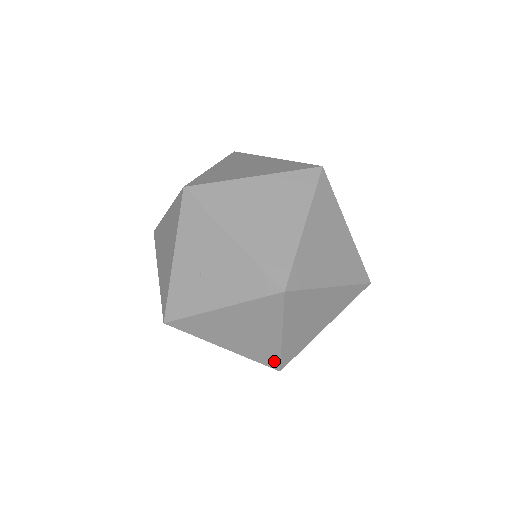
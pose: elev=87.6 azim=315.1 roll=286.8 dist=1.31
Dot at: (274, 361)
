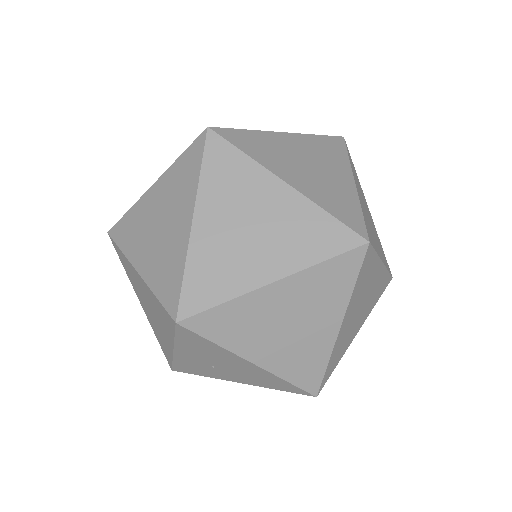
Dot at: occluded
